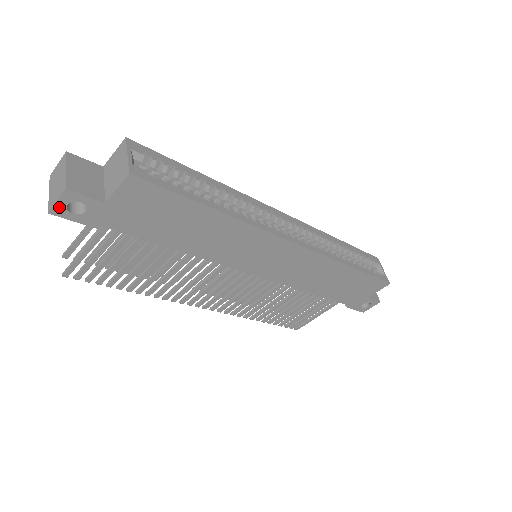
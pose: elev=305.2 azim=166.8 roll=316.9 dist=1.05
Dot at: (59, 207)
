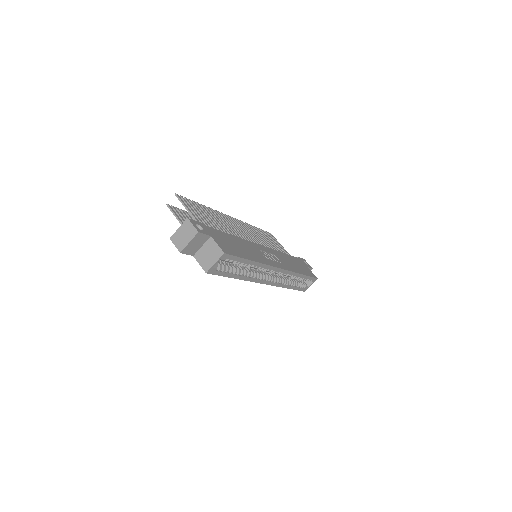
Dot at: (175, 243)
